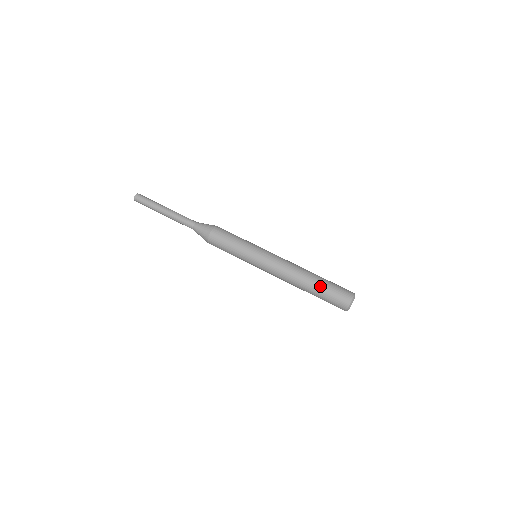
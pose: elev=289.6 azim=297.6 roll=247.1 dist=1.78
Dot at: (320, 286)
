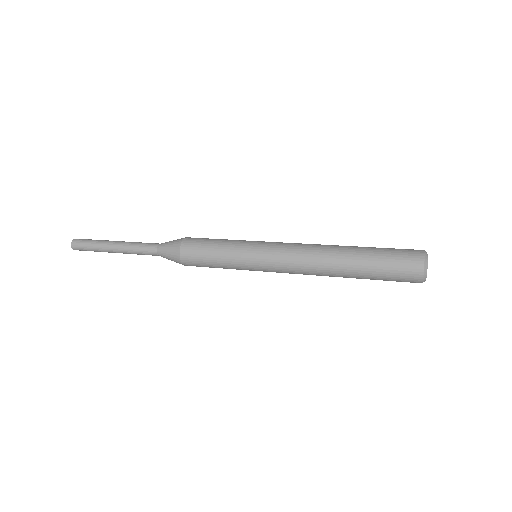
Dot at: occluded
